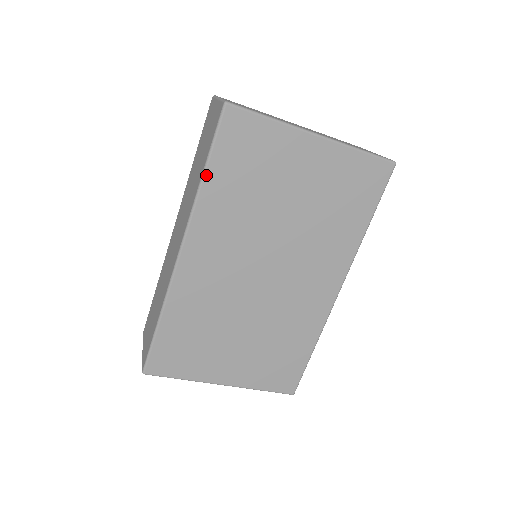
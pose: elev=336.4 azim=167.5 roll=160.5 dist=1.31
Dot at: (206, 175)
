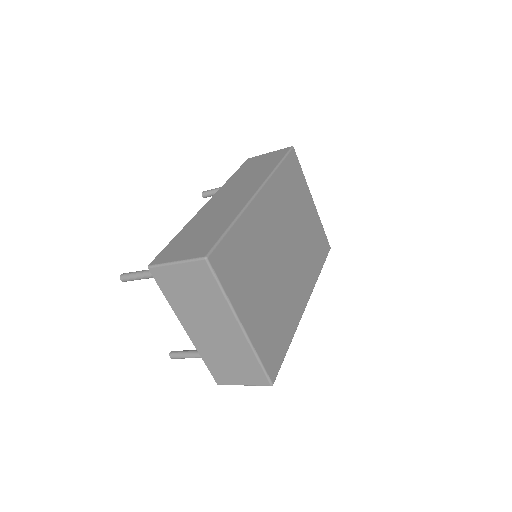
Dot at: (280, 166)
